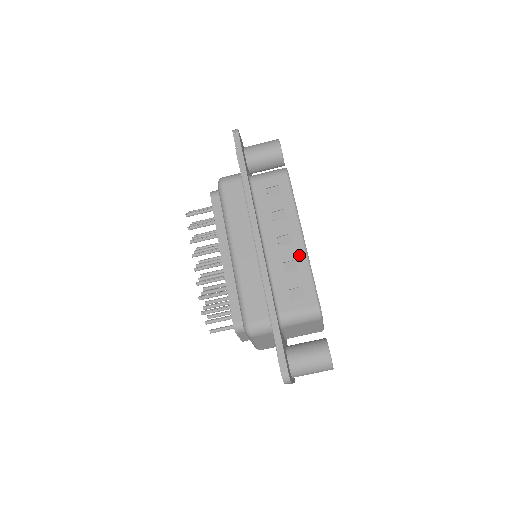
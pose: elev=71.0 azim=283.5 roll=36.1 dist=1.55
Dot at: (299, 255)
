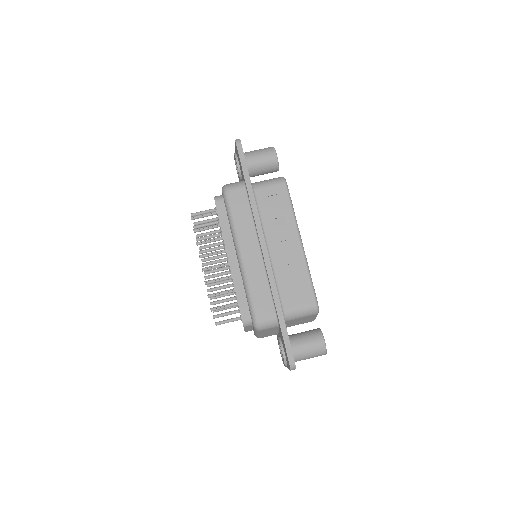
Dot at: (299, 258)
